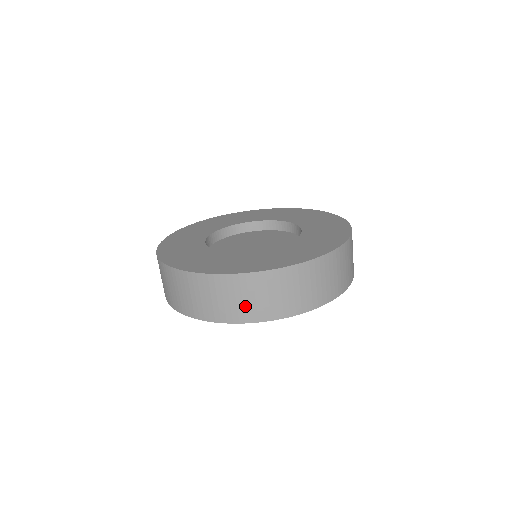
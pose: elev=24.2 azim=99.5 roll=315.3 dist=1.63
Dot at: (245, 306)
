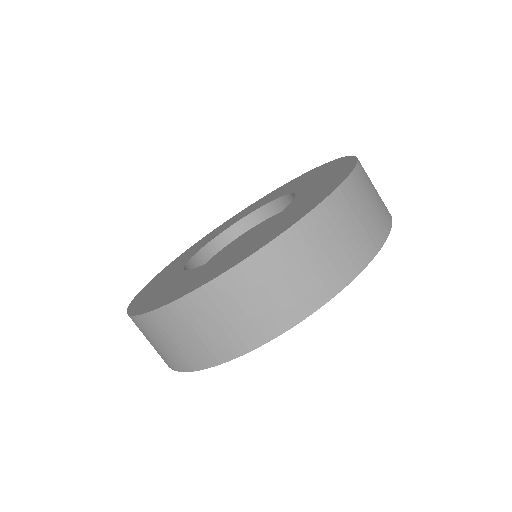
Dot at: (269, 308)
